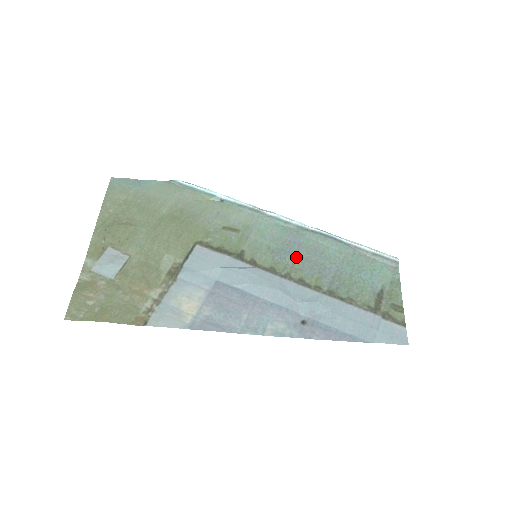
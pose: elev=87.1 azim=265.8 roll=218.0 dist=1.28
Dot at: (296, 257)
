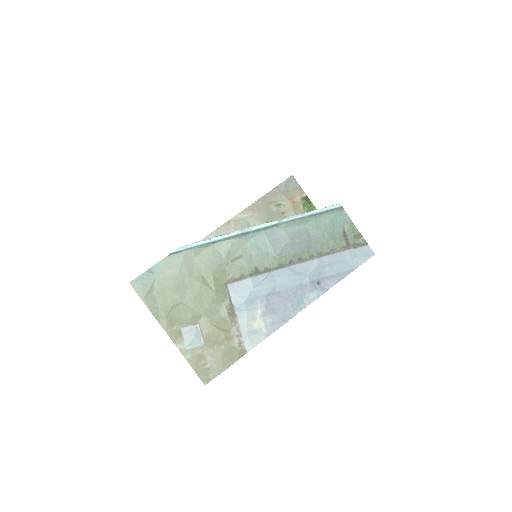
Dot at: (287, 247)
